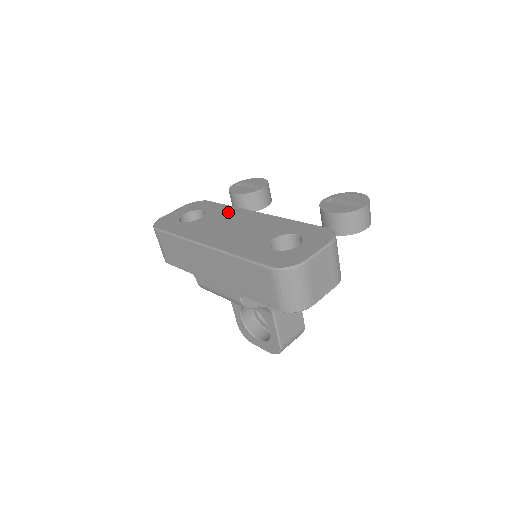
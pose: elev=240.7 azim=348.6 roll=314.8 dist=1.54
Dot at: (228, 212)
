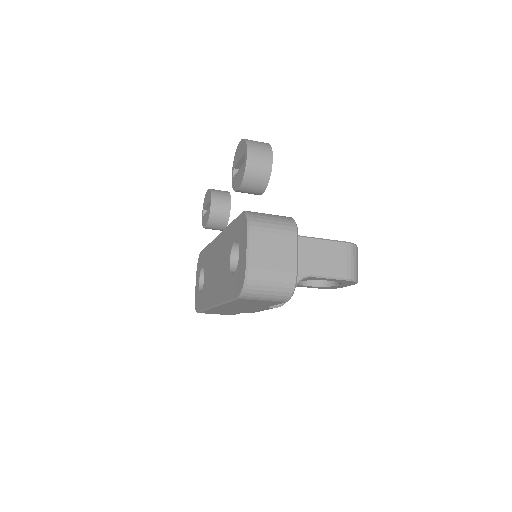
Dot at: (209, 254)
